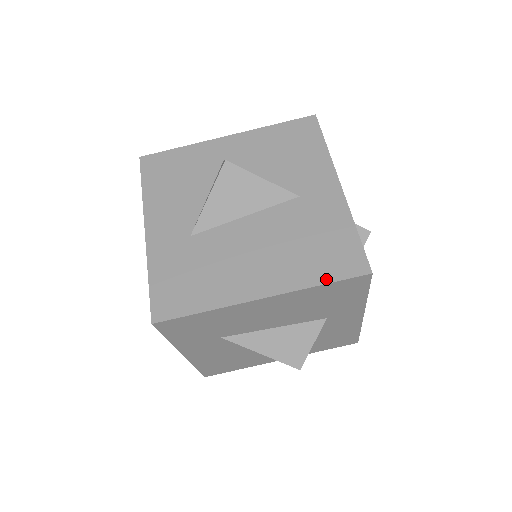
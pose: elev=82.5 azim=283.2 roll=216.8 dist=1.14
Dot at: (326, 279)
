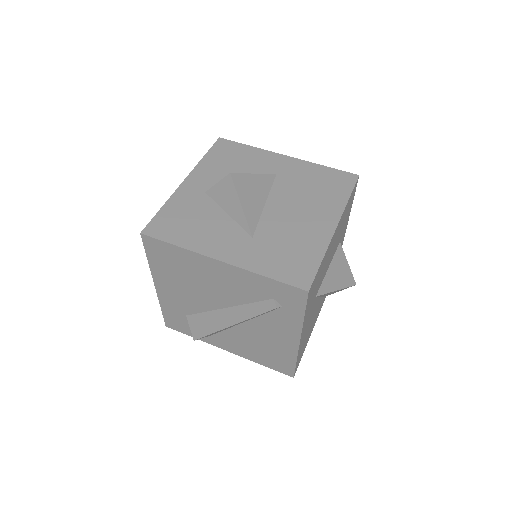
Dot at: (347, 193)
